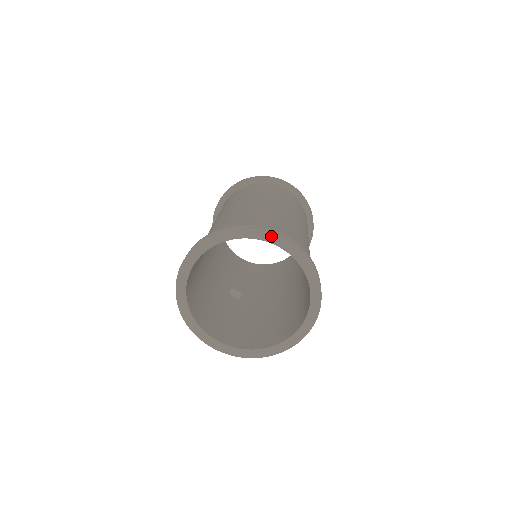
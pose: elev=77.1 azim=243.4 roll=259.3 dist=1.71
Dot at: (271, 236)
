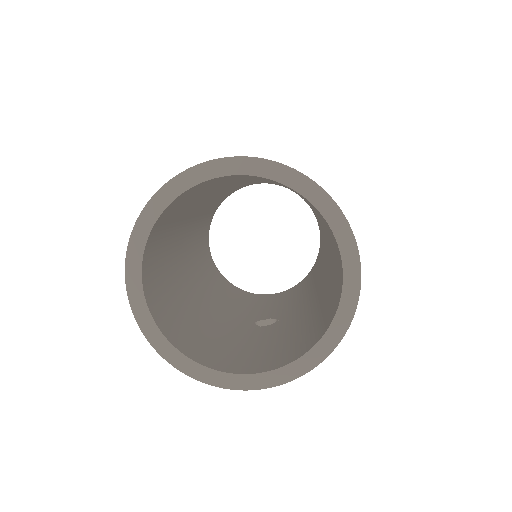
Dot at: (209, 168)
